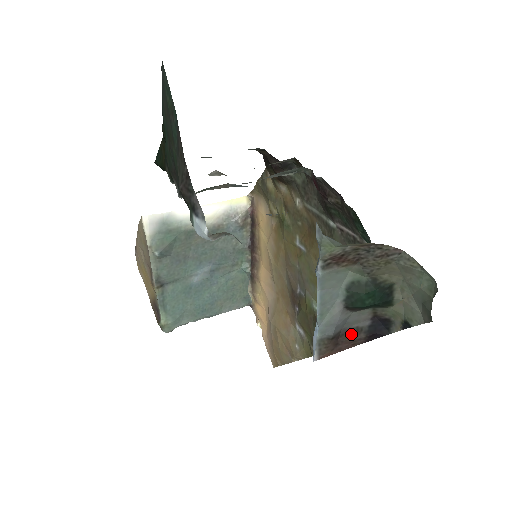
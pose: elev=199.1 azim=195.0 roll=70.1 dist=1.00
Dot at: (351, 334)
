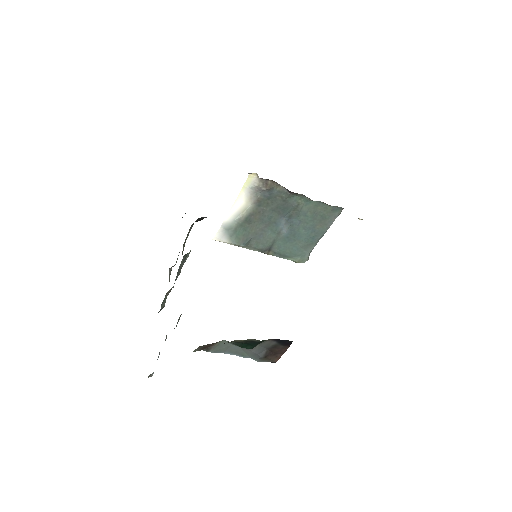
Dot at: (275, 348)
